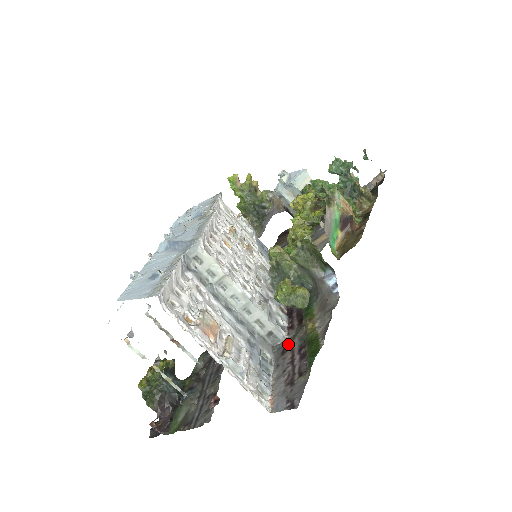
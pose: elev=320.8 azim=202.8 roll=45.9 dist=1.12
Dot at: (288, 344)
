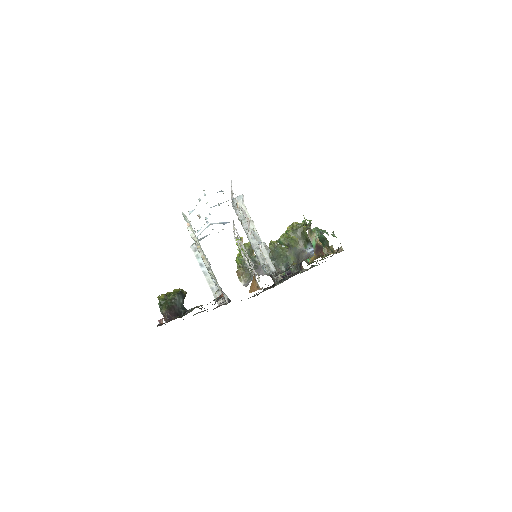
Dot at: occluded
